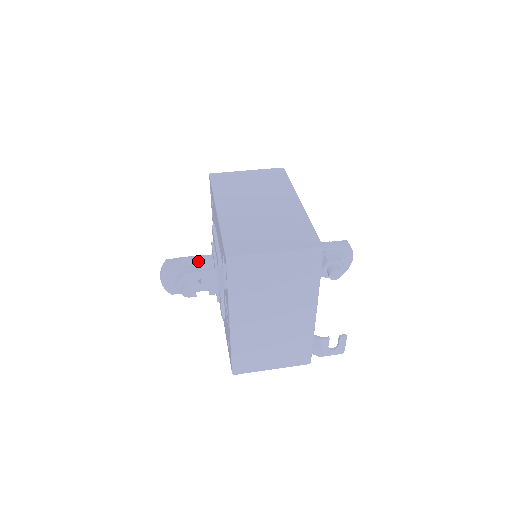
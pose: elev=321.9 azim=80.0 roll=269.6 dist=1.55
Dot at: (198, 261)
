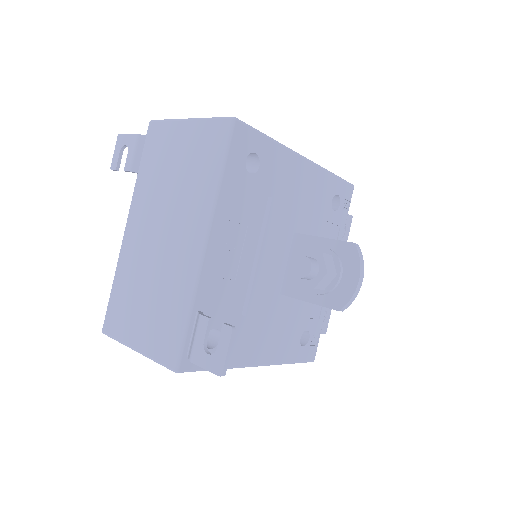
Dot at: occluded
